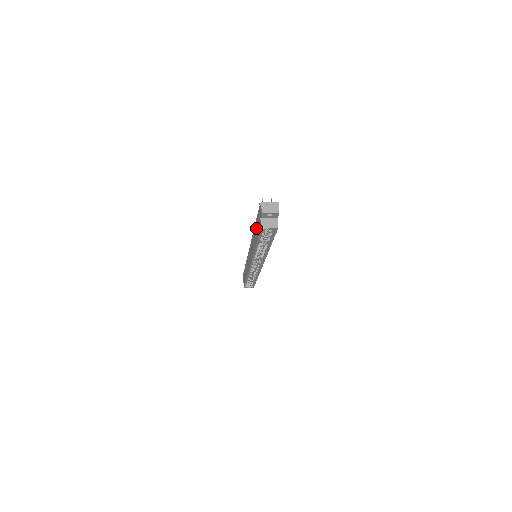
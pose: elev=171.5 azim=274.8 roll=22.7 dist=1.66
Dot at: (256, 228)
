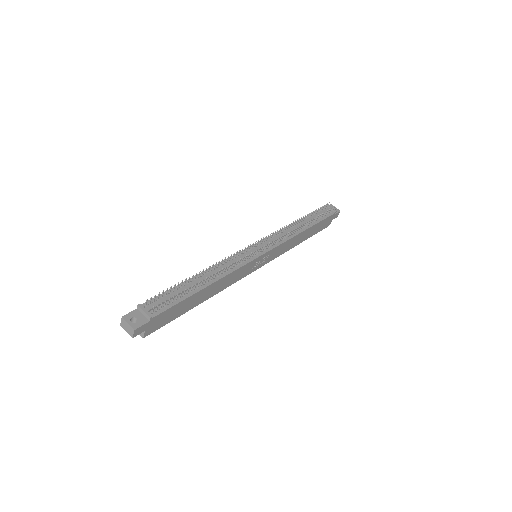
Dot at: occluded
